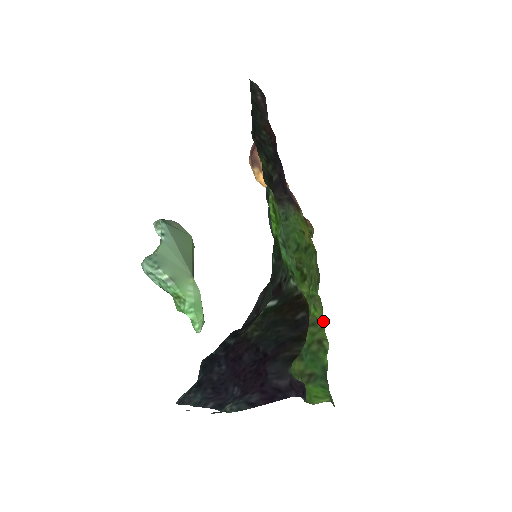
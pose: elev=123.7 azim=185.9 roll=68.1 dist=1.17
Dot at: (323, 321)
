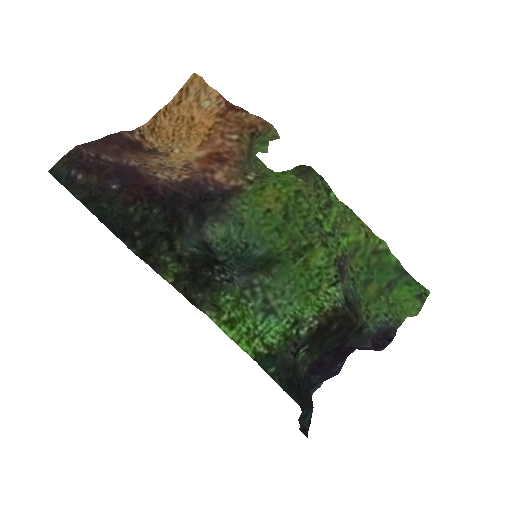
Dot at: (363, 234)
